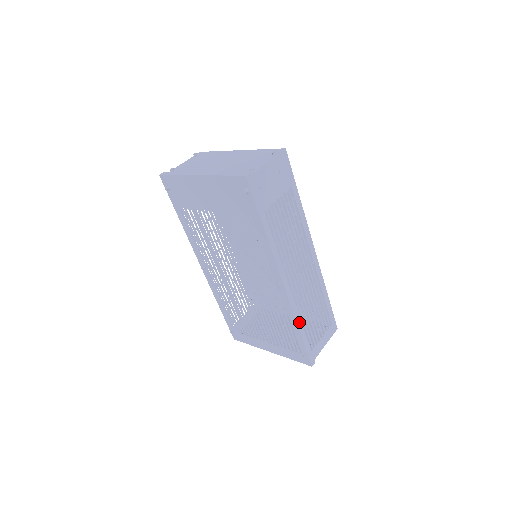
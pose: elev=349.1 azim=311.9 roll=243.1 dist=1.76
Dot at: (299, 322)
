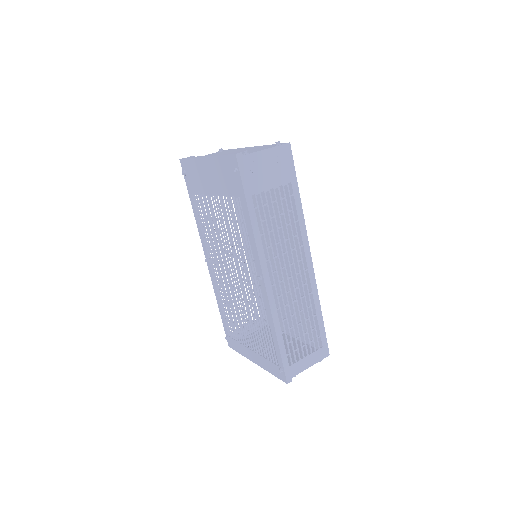
Dot at: (278, 327)
